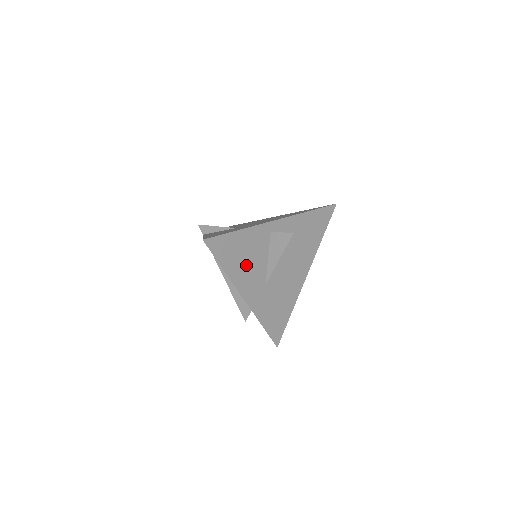
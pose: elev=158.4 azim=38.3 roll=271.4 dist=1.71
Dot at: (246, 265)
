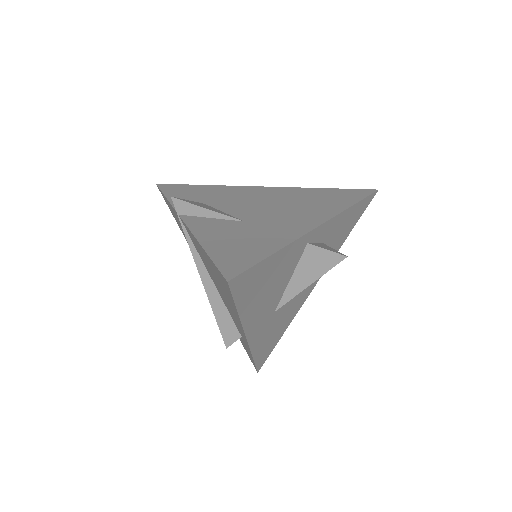
Dot at: (265, 296)
